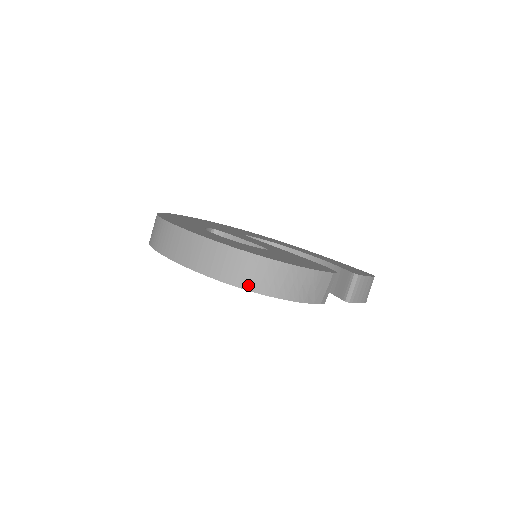
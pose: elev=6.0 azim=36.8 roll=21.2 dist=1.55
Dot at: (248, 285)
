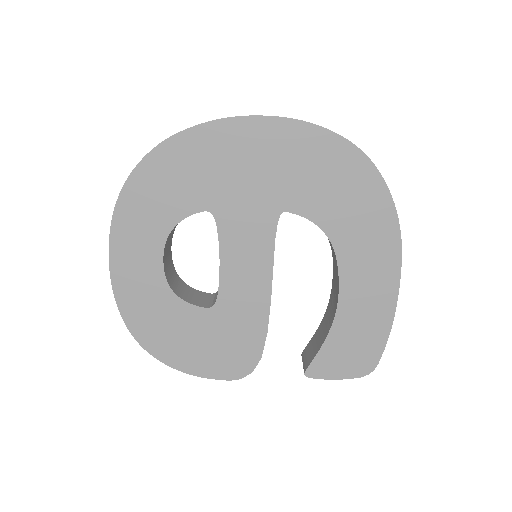
Dot at: occluded
